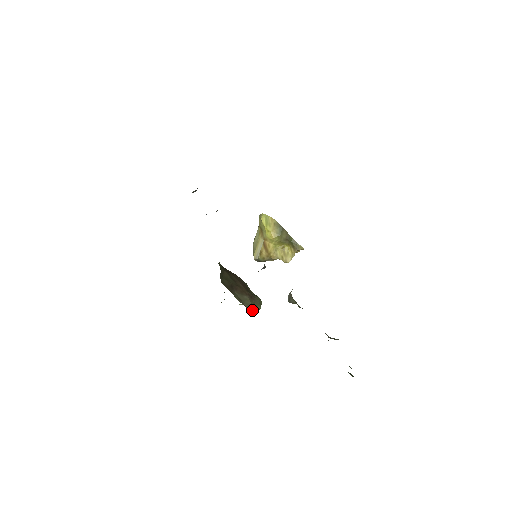
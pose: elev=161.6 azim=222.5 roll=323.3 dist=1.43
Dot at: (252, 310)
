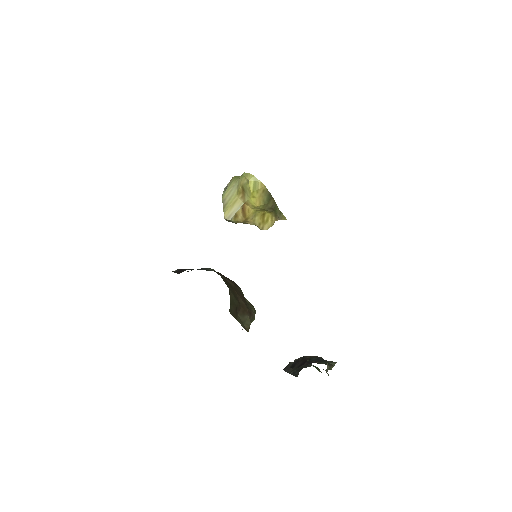
Dot at: occluded
